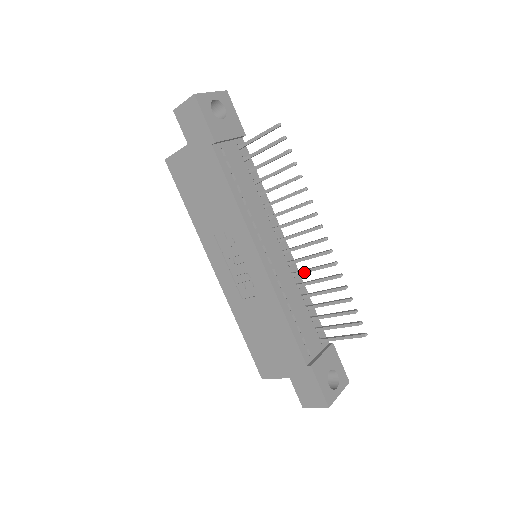
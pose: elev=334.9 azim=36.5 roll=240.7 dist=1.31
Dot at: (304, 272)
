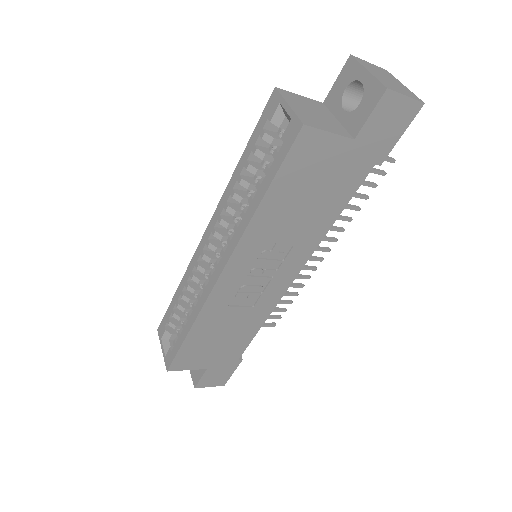
Dot at: occluded
